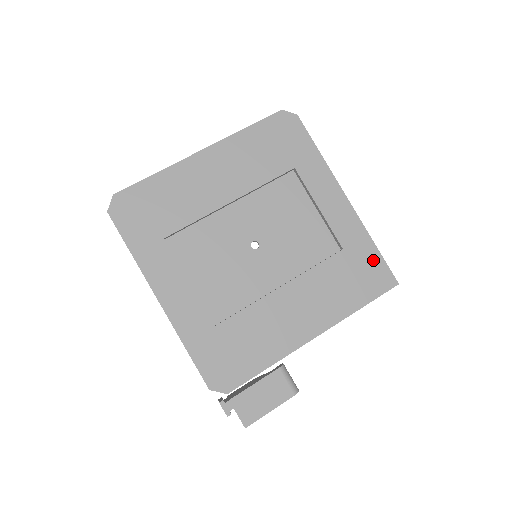
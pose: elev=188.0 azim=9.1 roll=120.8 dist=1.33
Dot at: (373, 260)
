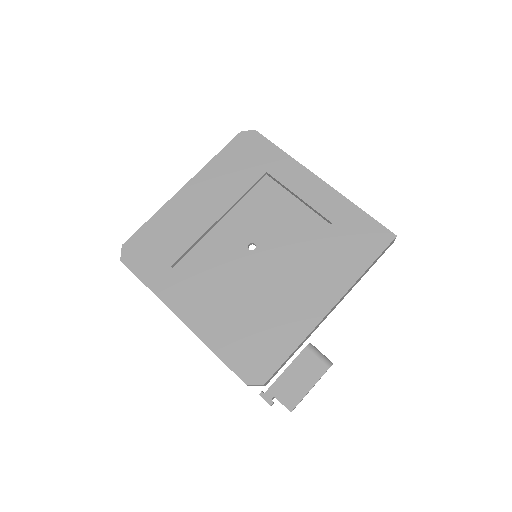
Dot at: (364, 223)
